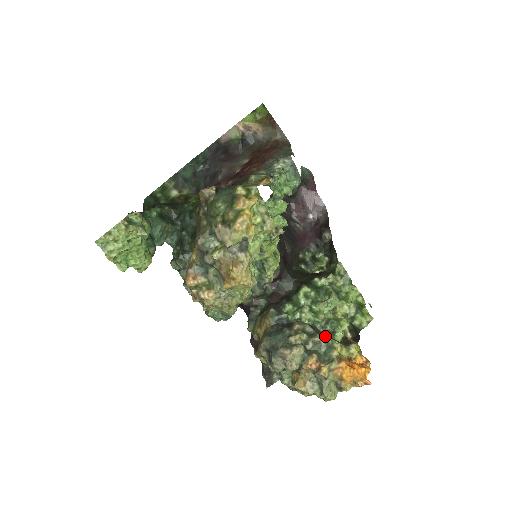
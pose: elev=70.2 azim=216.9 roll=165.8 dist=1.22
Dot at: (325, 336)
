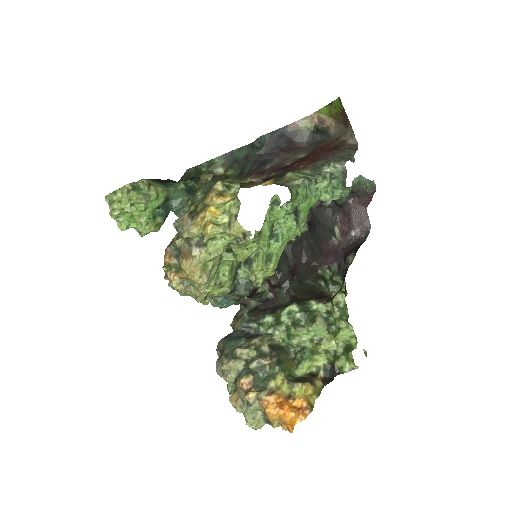
Dot at: (276, 362)
